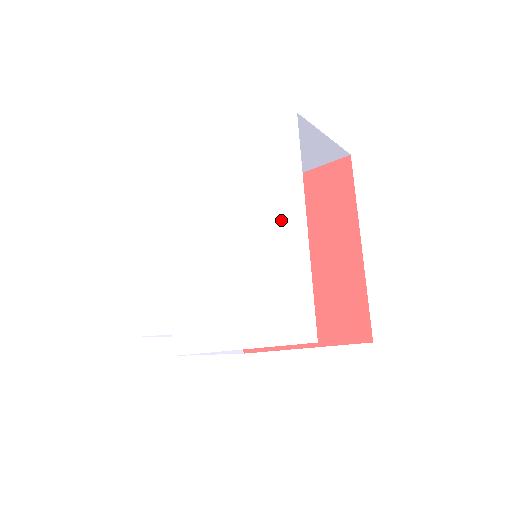
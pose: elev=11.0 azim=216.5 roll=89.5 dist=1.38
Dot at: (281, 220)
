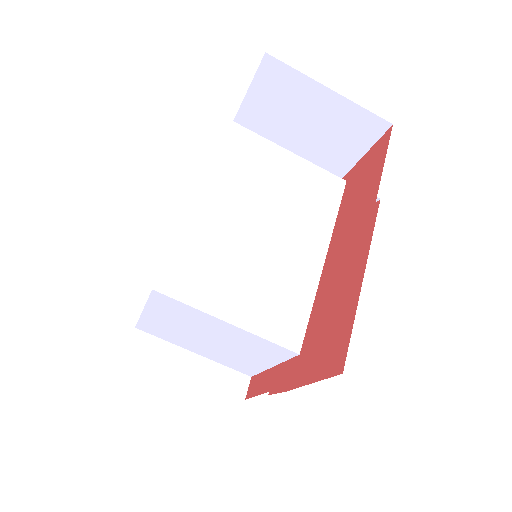
Dot at: occluded
